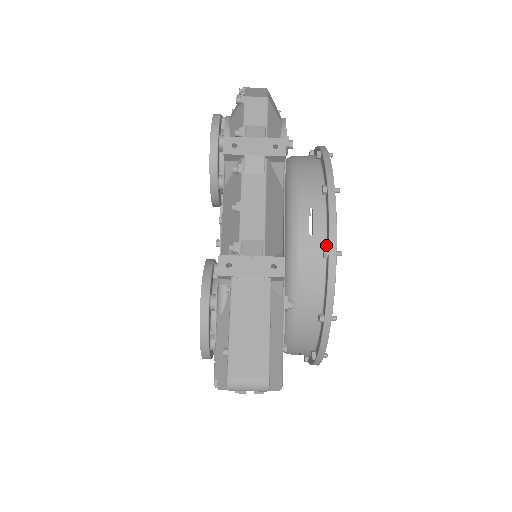
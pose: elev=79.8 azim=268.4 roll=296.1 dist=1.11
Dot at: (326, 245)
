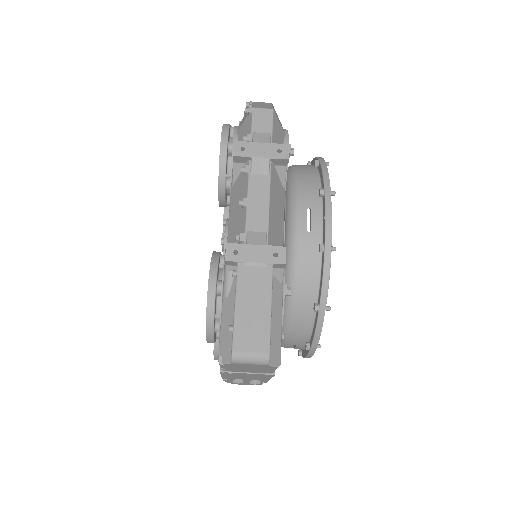
Dot at: (322, 241)
